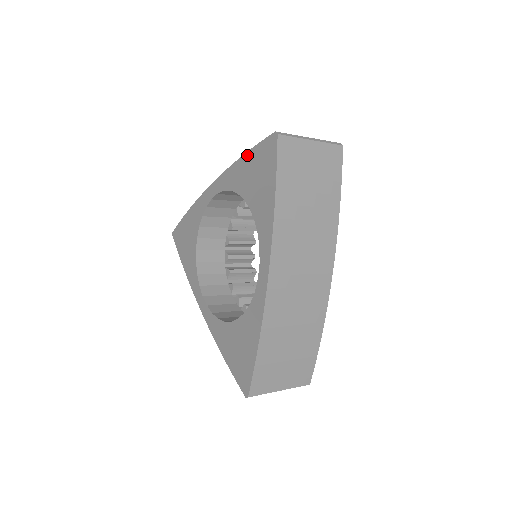
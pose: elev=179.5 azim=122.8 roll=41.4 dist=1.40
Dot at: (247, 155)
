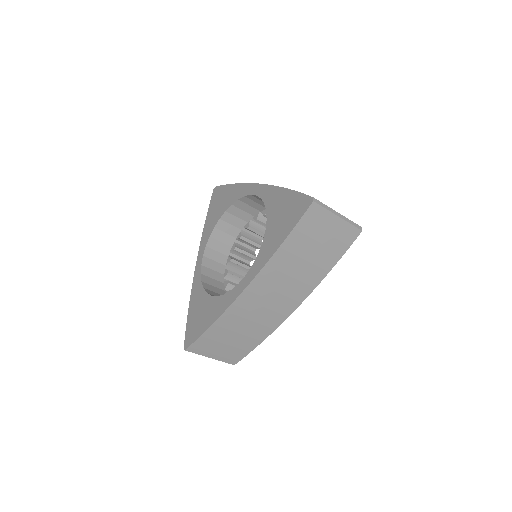
Dot at: (289, 192)
